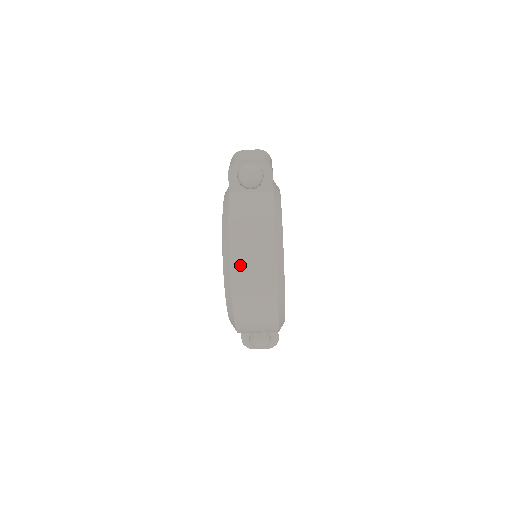
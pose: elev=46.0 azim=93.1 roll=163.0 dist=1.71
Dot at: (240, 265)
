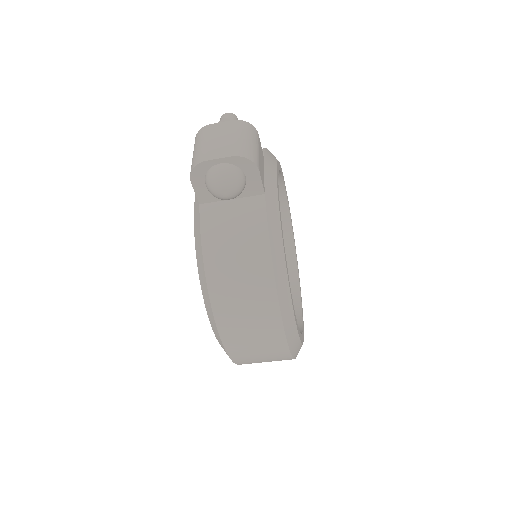
Dot at: (229, 319)
